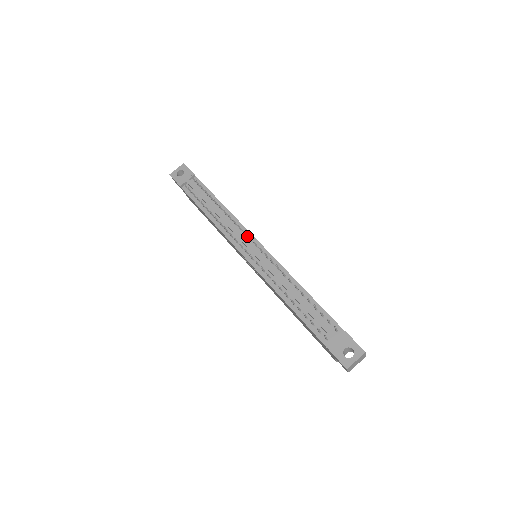
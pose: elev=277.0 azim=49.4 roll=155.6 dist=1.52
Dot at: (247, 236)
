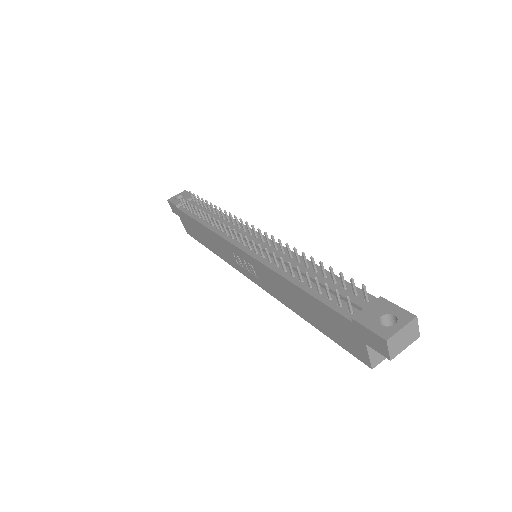
Dot at: (246, 231)
